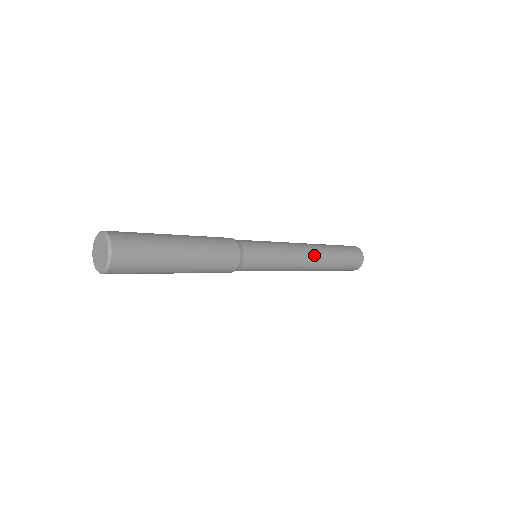
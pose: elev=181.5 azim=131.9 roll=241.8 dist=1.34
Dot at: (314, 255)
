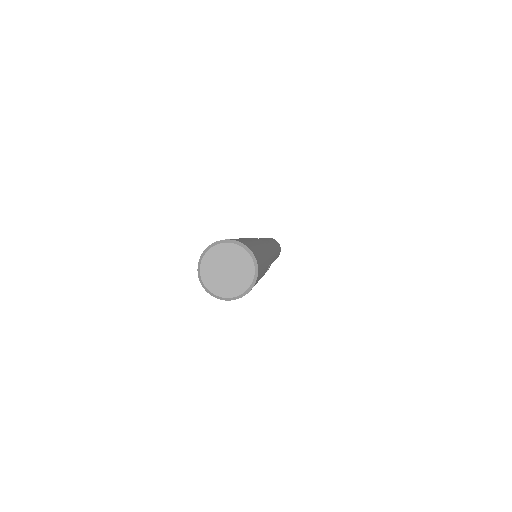
Dot at: occluded
